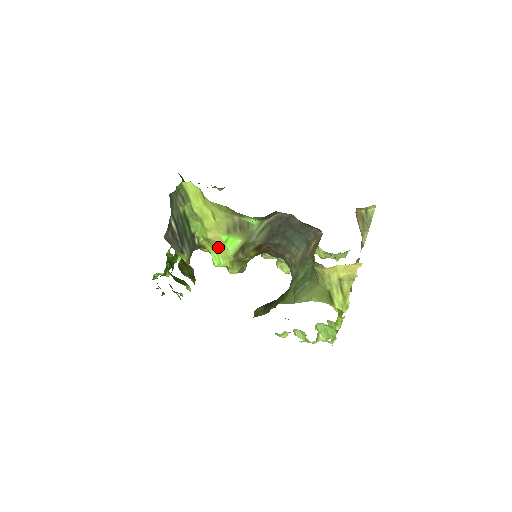
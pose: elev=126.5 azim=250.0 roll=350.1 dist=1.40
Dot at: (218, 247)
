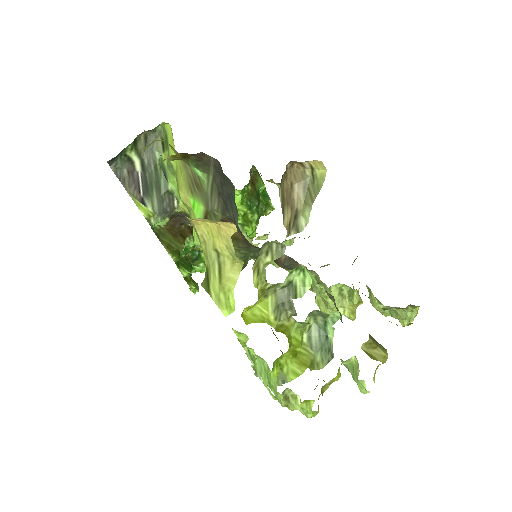
Dot at: (193, 216)
